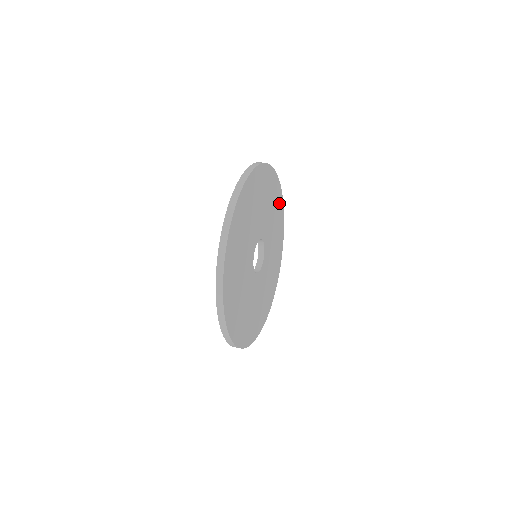
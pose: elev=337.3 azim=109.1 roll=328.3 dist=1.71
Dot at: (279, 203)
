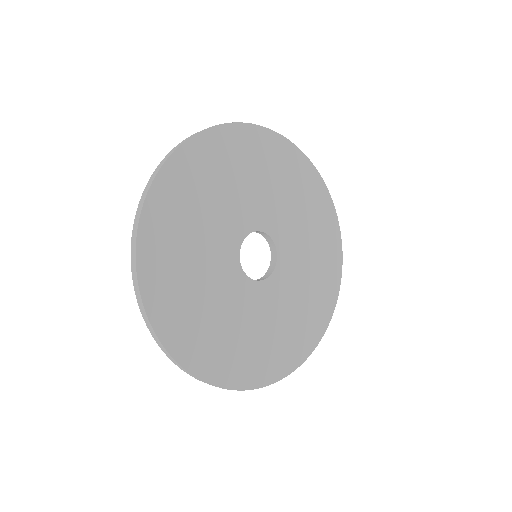
Dot at: (305, 176)
